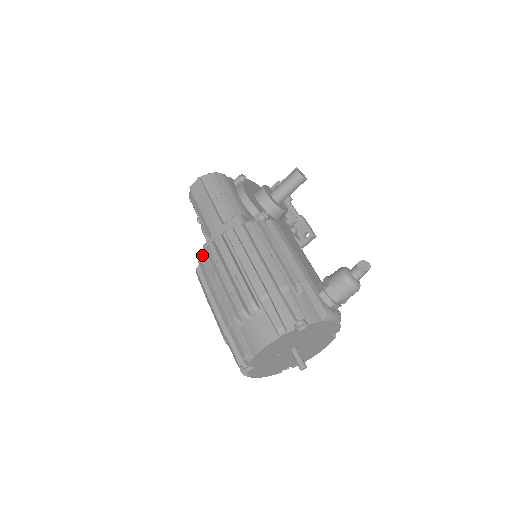
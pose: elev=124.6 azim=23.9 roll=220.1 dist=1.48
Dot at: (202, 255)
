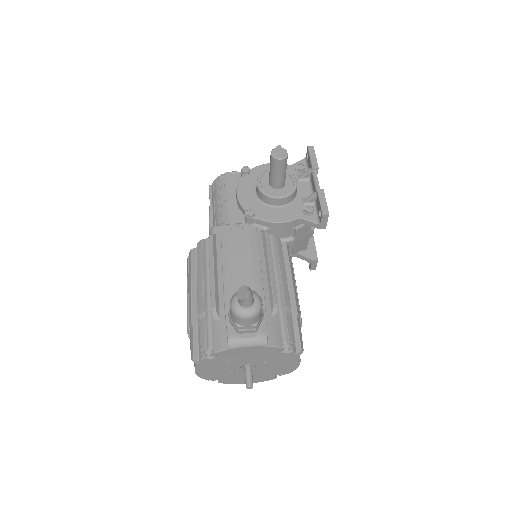
Dot at: occluded
